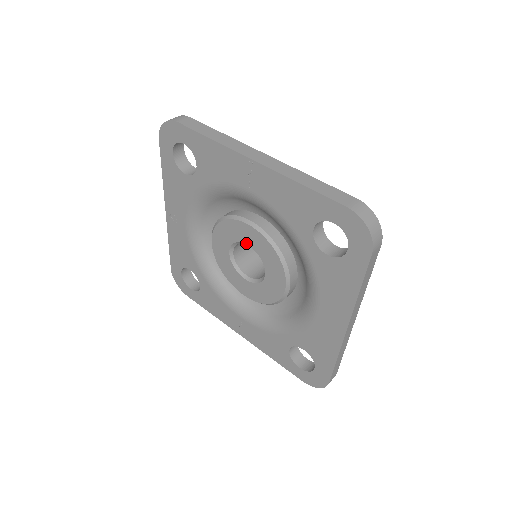
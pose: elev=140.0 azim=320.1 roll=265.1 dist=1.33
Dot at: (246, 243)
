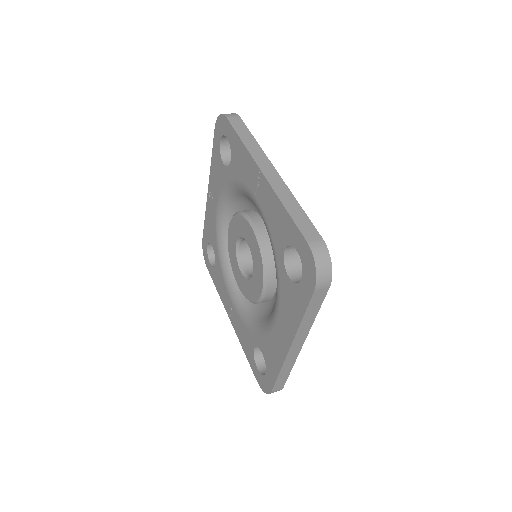
Dot at: (247, 241)
